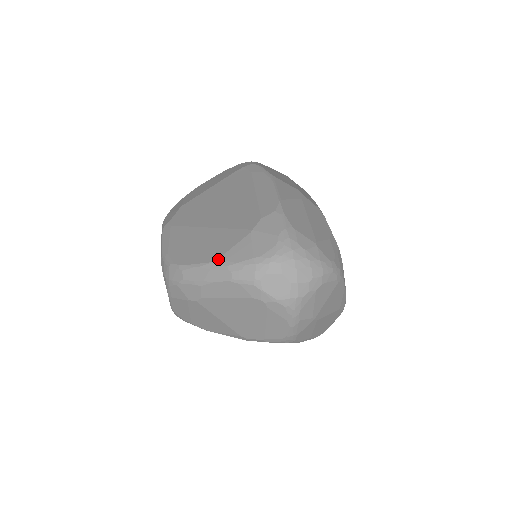
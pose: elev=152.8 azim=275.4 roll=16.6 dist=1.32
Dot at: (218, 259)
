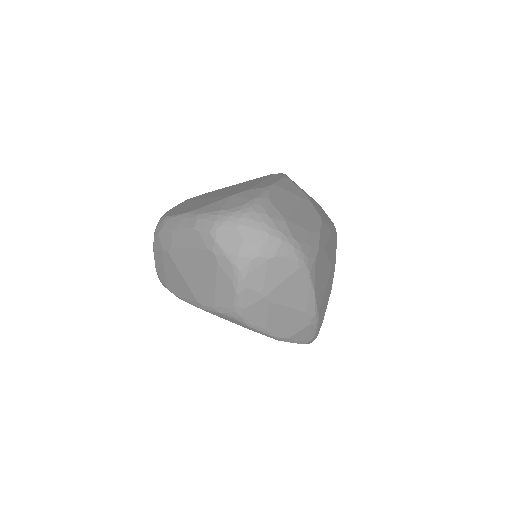
Dot at: (193, 210)
